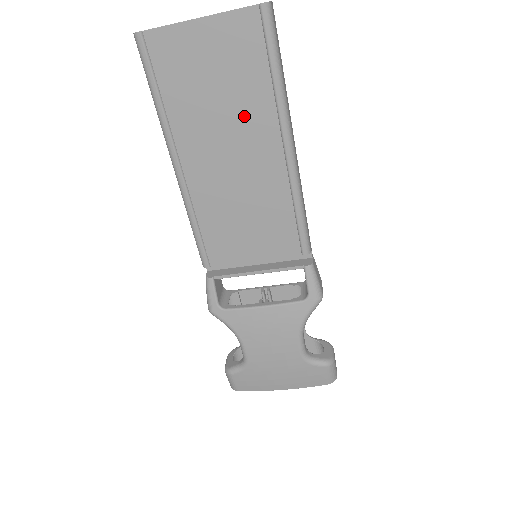
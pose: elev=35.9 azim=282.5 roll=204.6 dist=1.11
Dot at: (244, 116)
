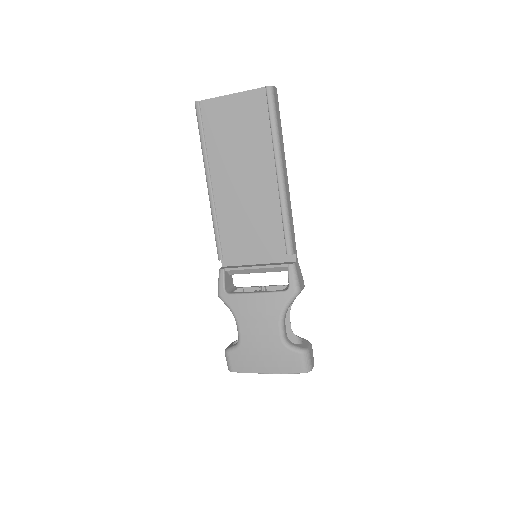
Dot at: (253, 153)
